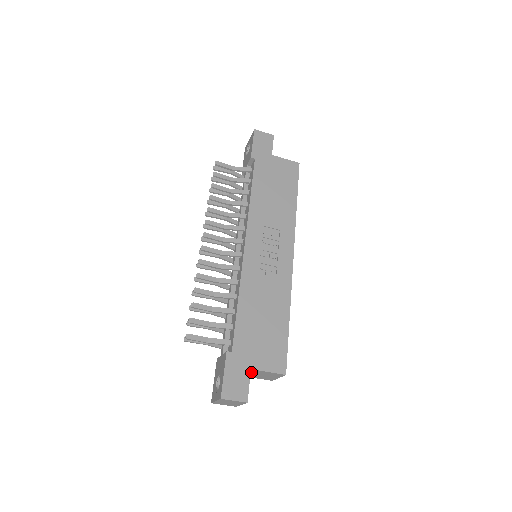
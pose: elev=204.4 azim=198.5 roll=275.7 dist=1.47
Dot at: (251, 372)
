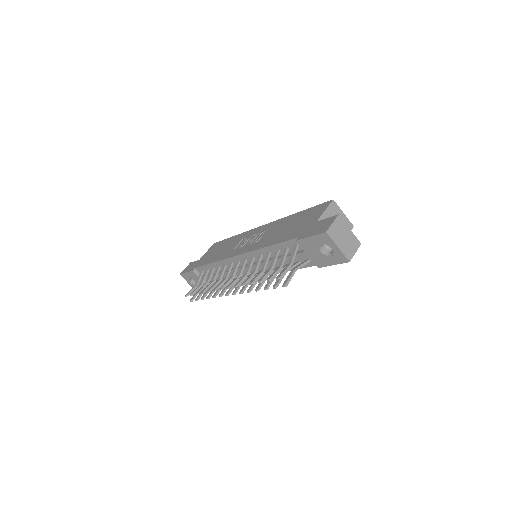
Dot at: occluded
